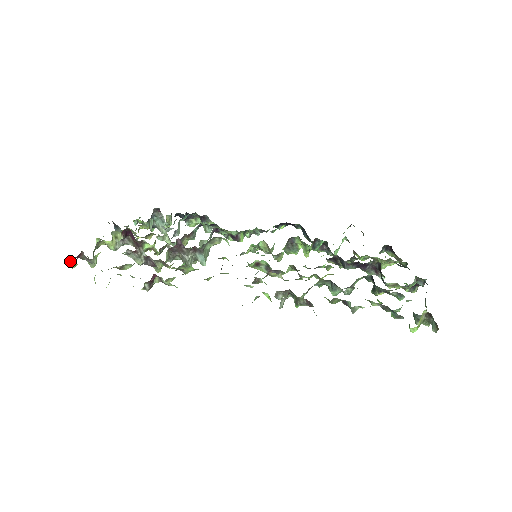
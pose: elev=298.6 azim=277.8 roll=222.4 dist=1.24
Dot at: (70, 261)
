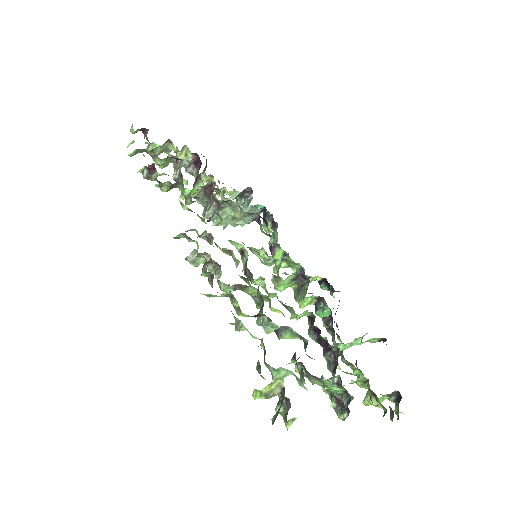
Dot at: occluded
